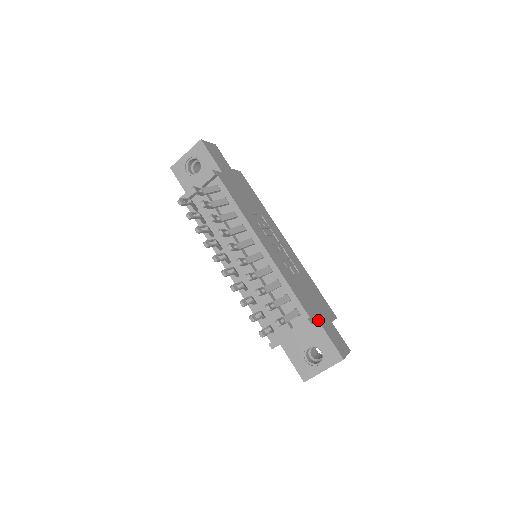
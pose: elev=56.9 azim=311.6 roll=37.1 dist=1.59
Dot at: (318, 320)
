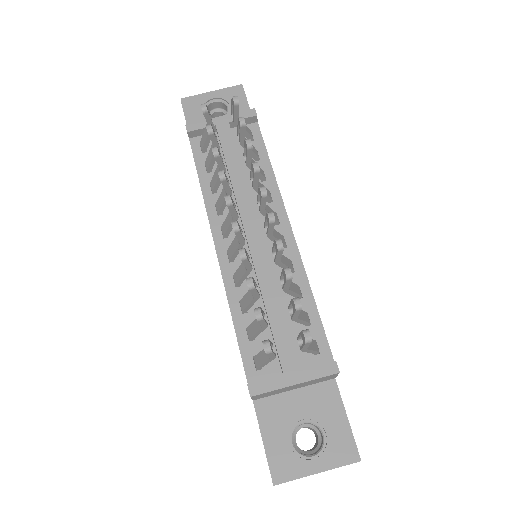
Dot at: occluded
